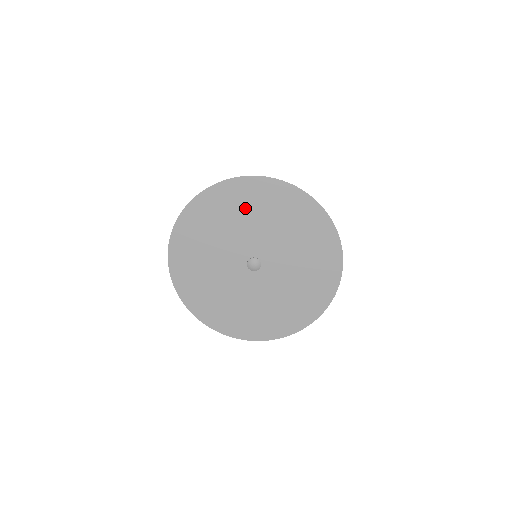
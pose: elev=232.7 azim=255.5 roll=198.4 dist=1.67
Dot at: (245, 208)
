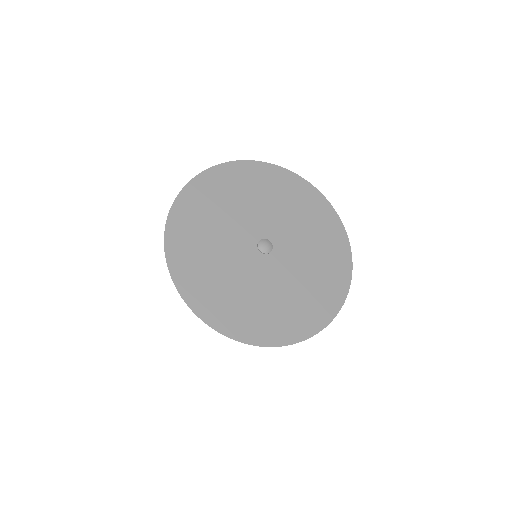
Dot at: (279, 194)
